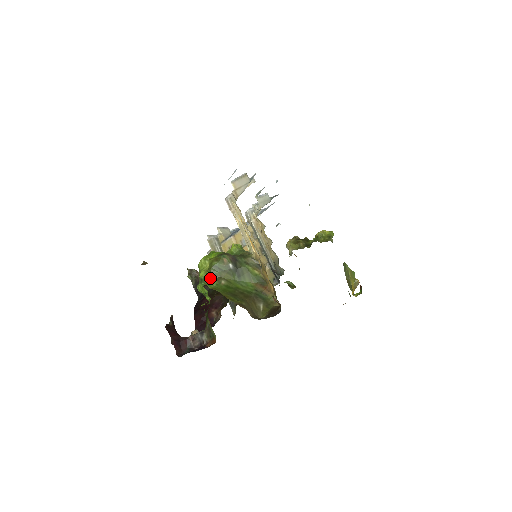
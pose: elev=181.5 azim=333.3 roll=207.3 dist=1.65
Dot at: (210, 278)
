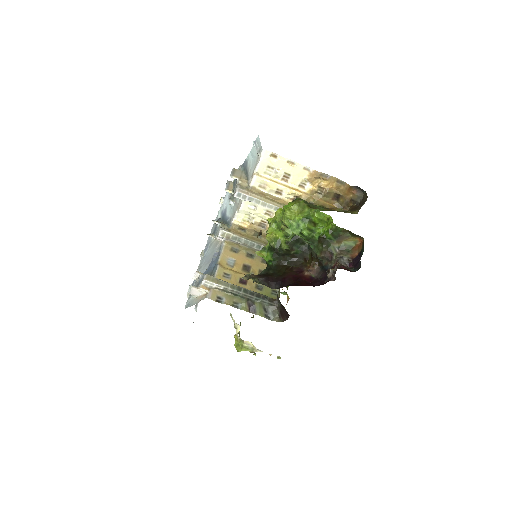
Dot at: (313, 209)
